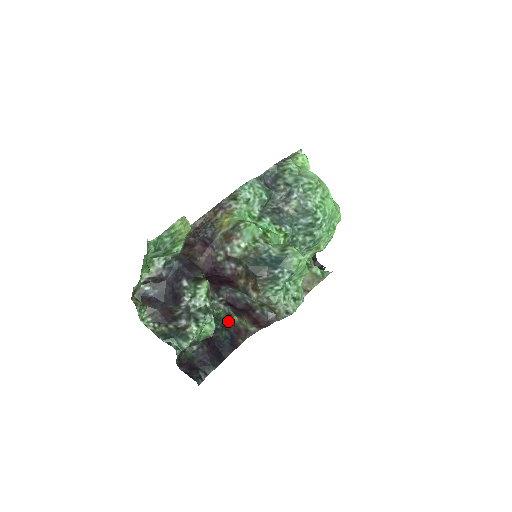
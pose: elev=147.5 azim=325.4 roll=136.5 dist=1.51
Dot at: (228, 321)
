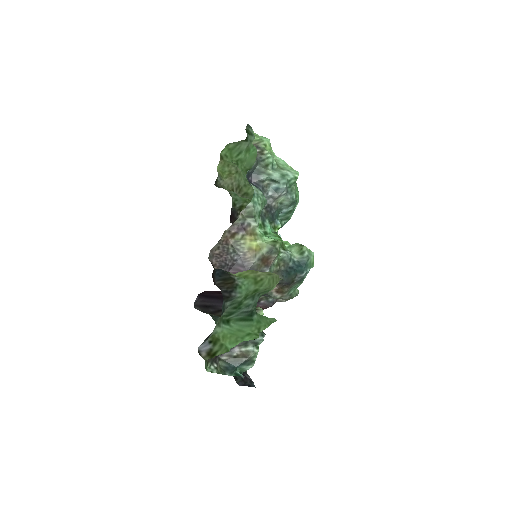
Dot at: occluded
